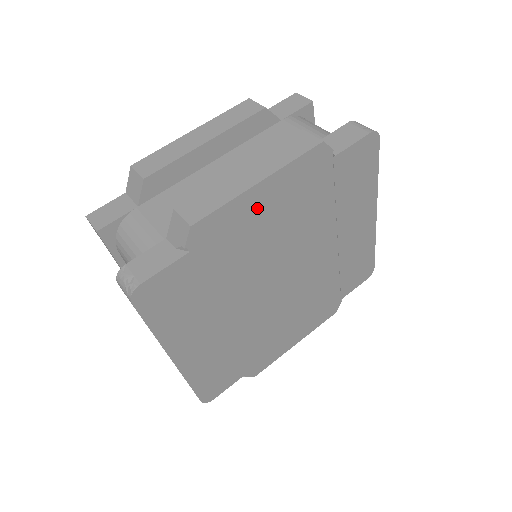
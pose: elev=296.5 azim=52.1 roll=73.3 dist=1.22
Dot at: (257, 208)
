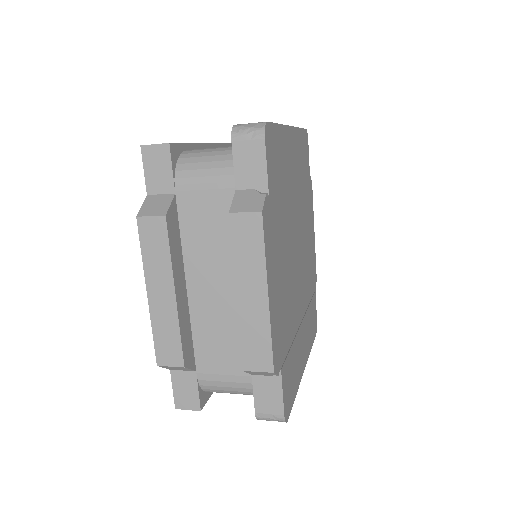
Dot at: (275, 296)
